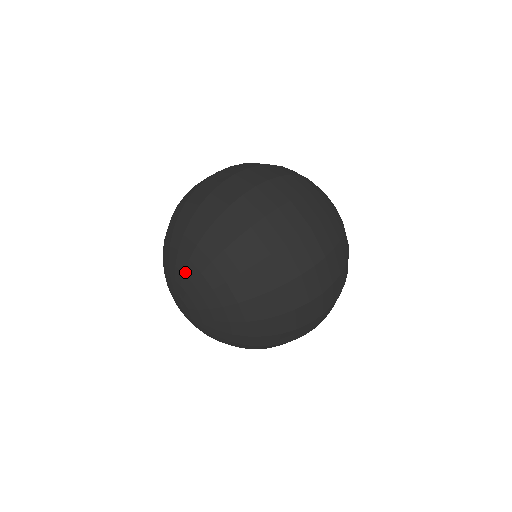
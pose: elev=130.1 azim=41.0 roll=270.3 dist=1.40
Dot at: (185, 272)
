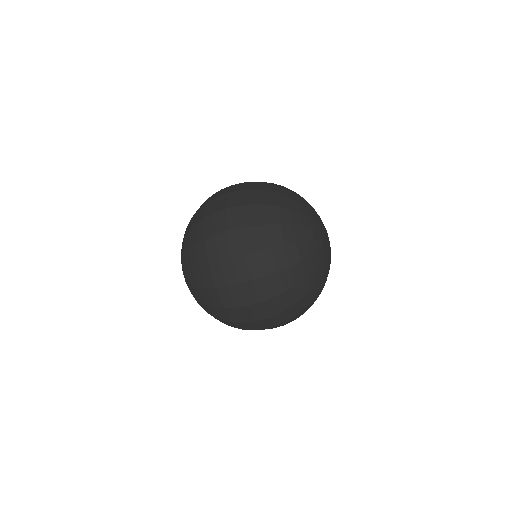
Dot at: occluded
